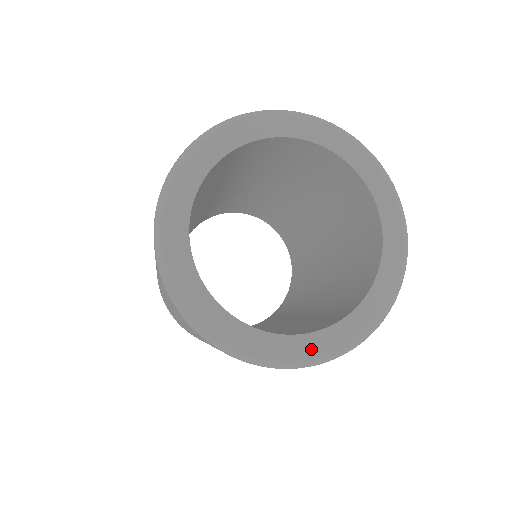
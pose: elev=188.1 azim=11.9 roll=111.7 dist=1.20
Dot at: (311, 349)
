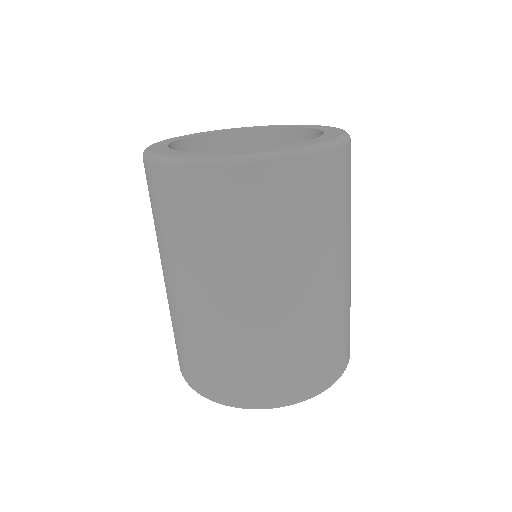
Dot at: (222, 154)
